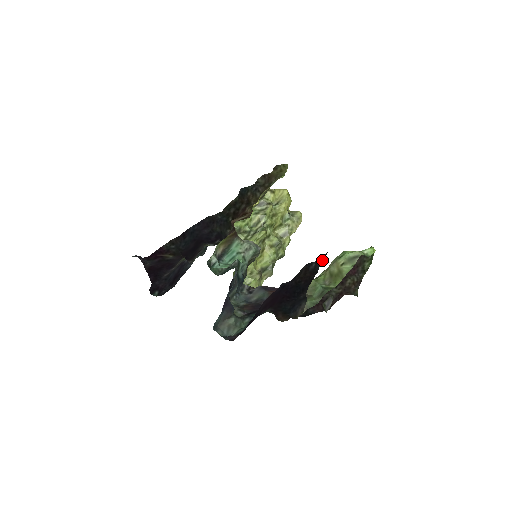
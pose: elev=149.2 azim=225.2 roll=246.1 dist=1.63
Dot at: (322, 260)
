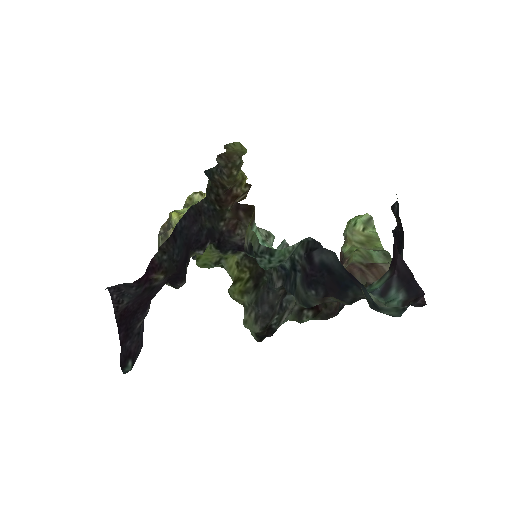
Dot at: (397, 201)
